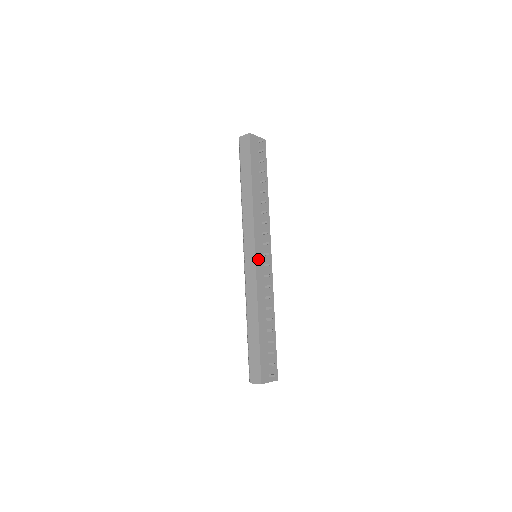
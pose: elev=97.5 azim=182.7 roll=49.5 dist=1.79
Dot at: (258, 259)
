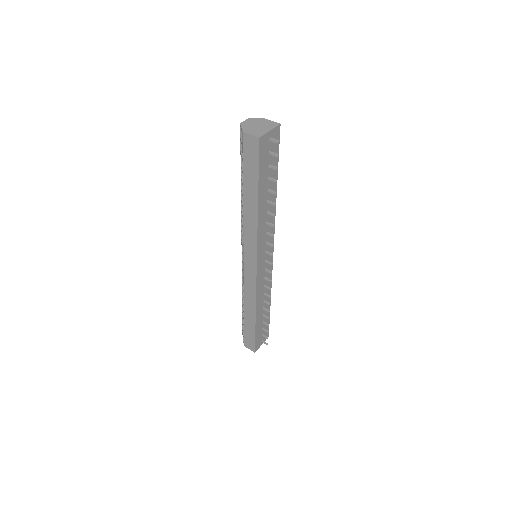
Dot at: (259, 270)
